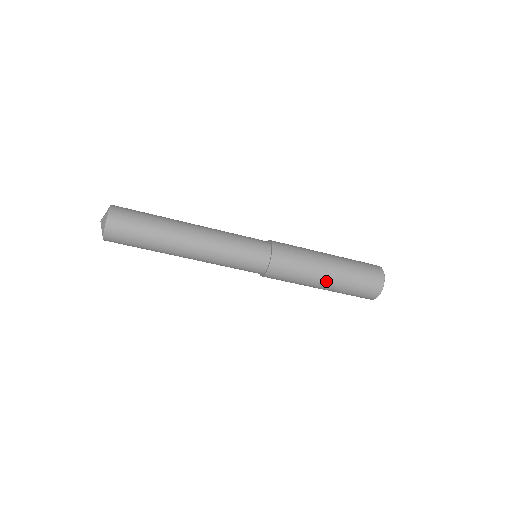
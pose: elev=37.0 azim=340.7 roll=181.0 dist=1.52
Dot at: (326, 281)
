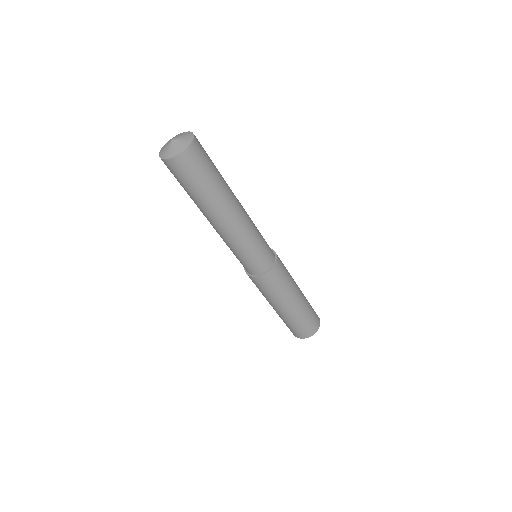
Dot at: (294, 304)
